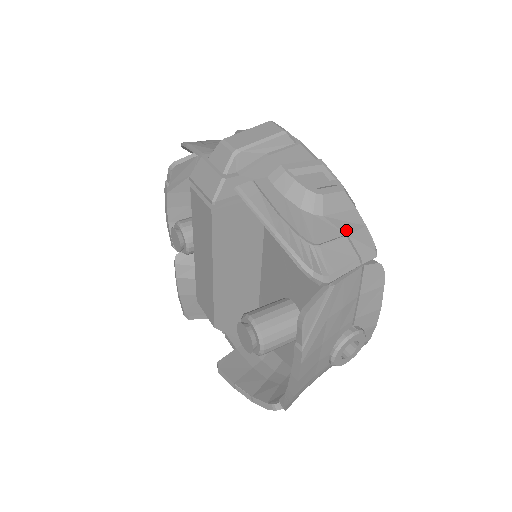
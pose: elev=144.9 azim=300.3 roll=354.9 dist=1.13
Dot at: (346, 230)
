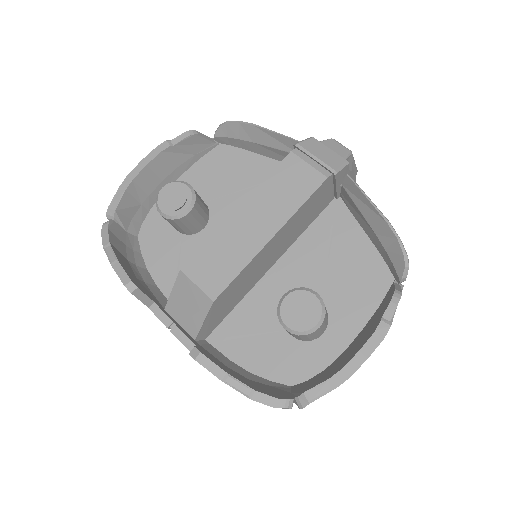
Dot at: occluded
